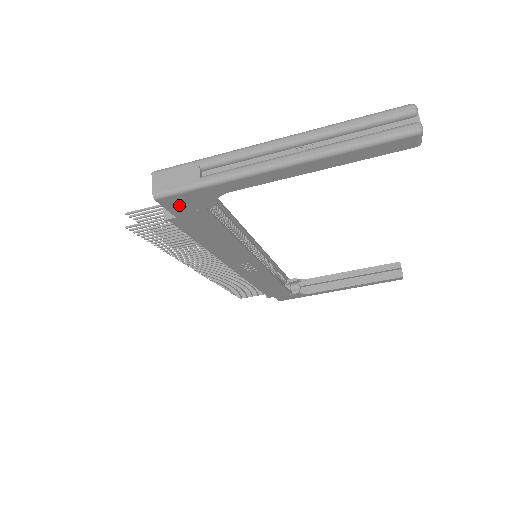
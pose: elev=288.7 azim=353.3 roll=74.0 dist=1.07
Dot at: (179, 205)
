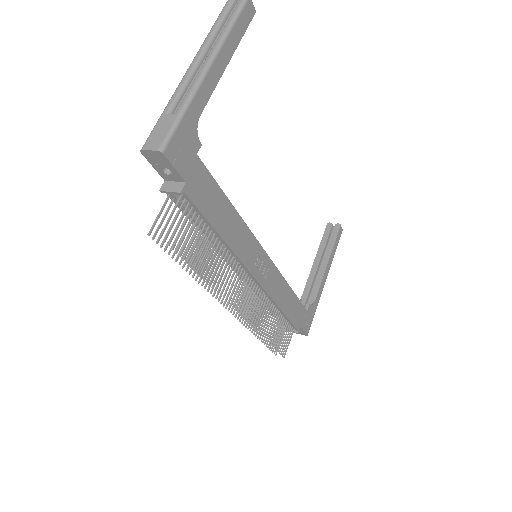
Dot at: (180, 157)
